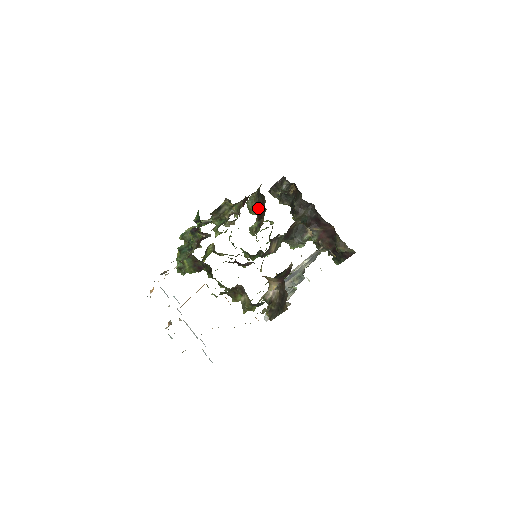
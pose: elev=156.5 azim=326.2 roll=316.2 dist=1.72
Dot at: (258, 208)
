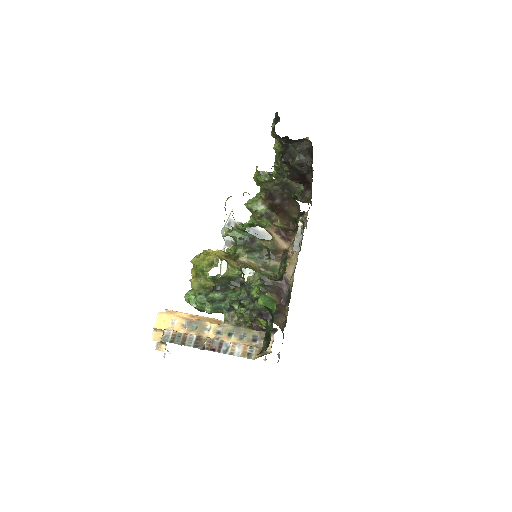
Dot at: (277, 199)
